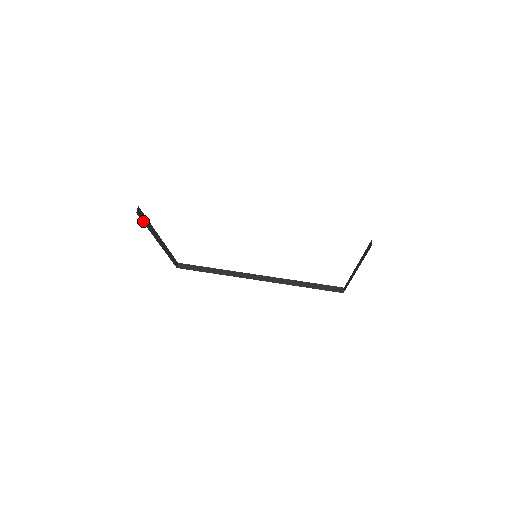
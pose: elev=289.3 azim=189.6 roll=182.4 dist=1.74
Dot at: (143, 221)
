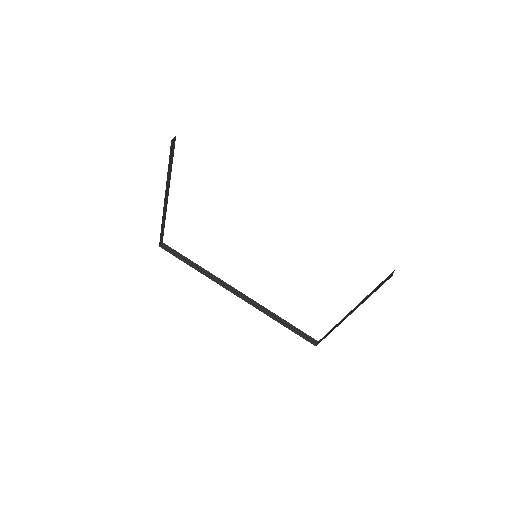
Dot at: (170, 157)
